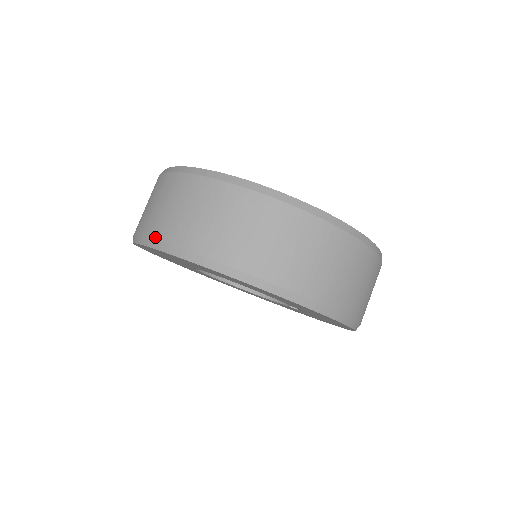
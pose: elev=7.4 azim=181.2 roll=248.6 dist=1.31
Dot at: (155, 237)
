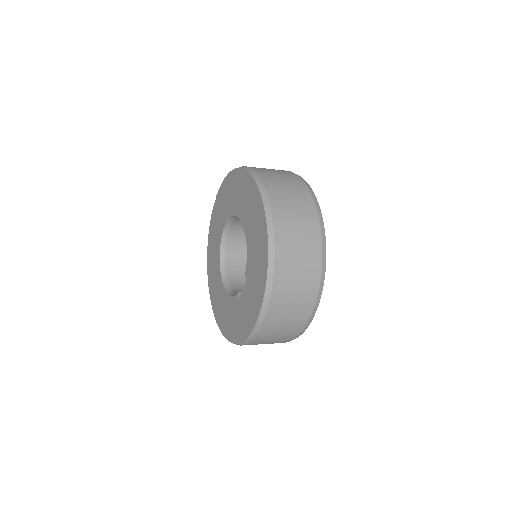
Dot at: occluded
